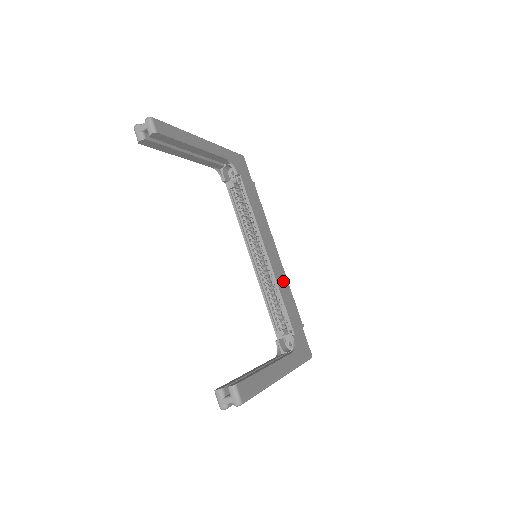
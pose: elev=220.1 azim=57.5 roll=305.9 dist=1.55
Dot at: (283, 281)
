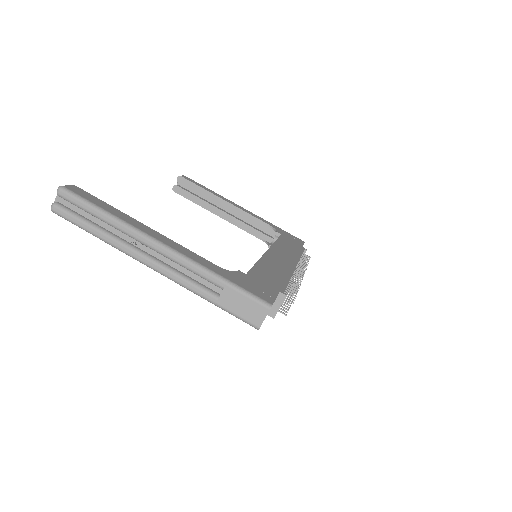
Dot at: (279, 268)
